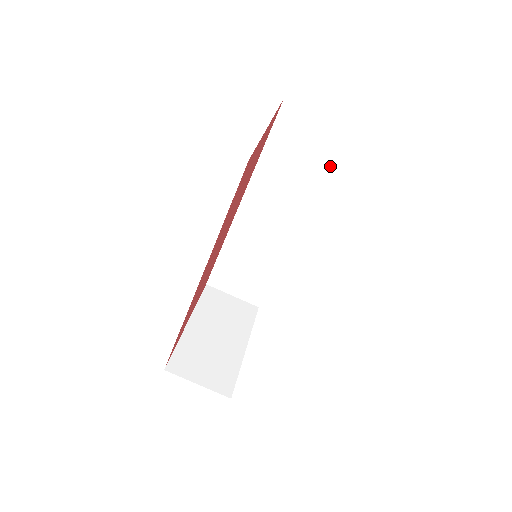
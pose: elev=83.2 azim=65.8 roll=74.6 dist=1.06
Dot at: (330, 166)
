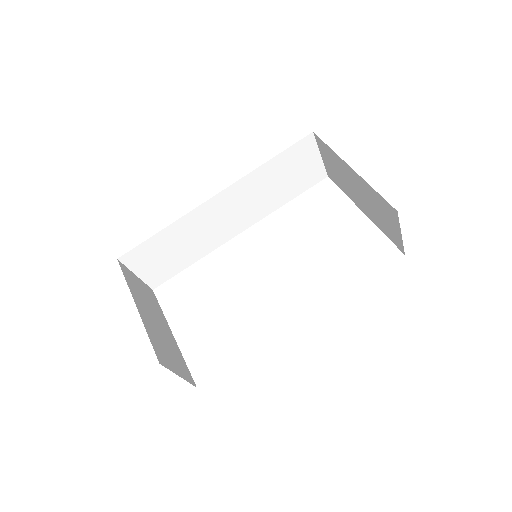
Dot at: (298, 192)
